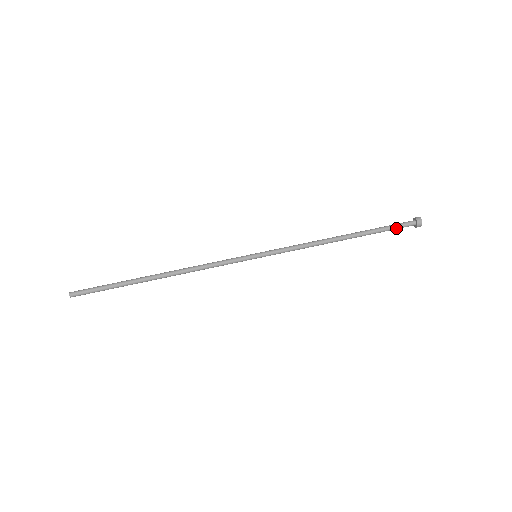
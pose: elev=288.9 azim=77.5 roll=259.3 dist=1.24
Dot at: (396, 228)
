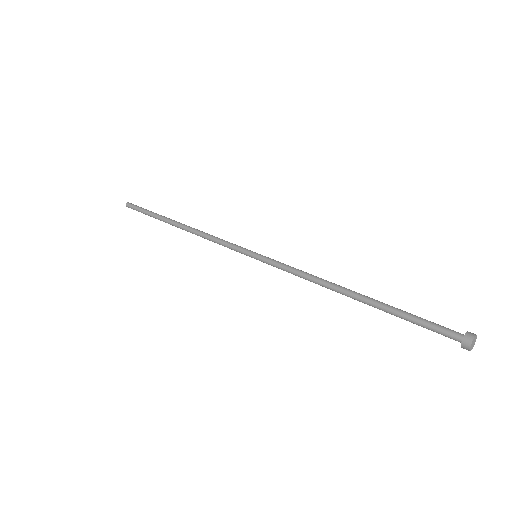
Dot at: (428, 326)
